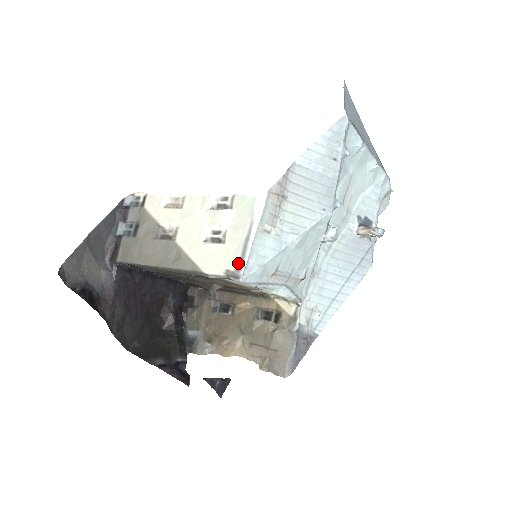
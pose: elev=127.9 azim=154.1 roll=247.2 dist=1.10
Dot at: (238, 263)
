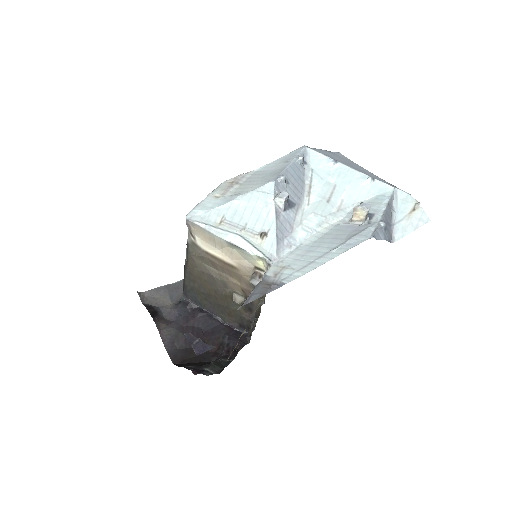
Dot at: occluded
